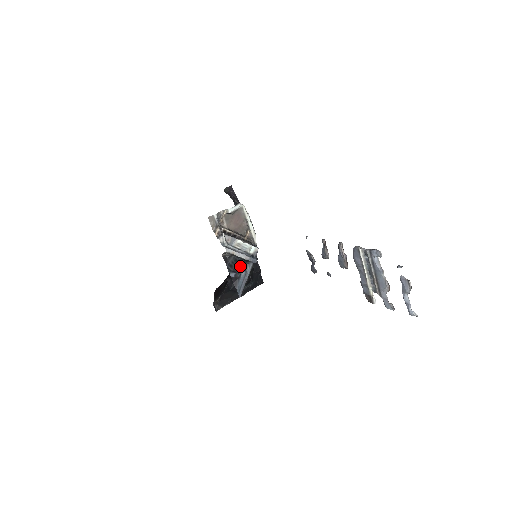
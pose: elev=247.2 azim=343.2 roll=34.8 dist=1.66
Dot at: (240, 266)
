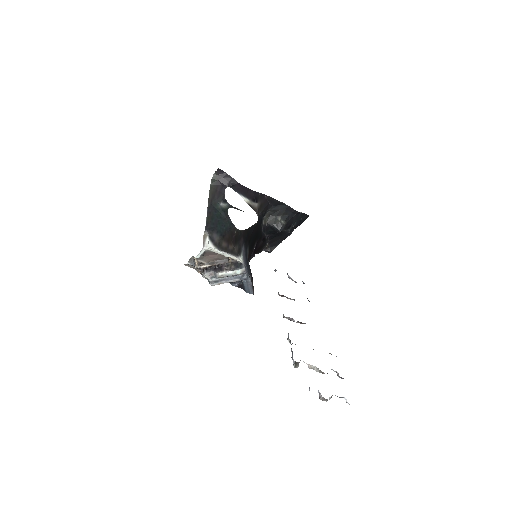
Dot at: occluded
